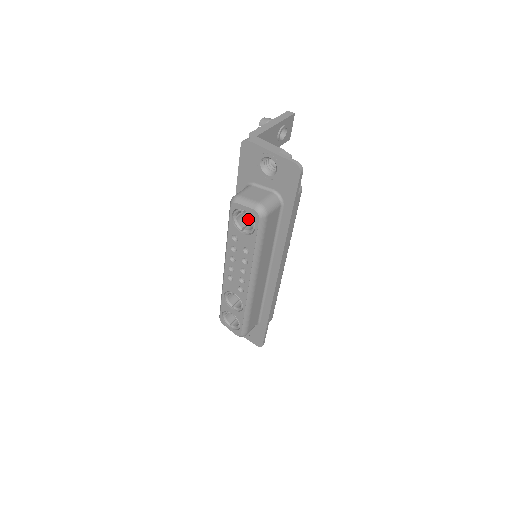
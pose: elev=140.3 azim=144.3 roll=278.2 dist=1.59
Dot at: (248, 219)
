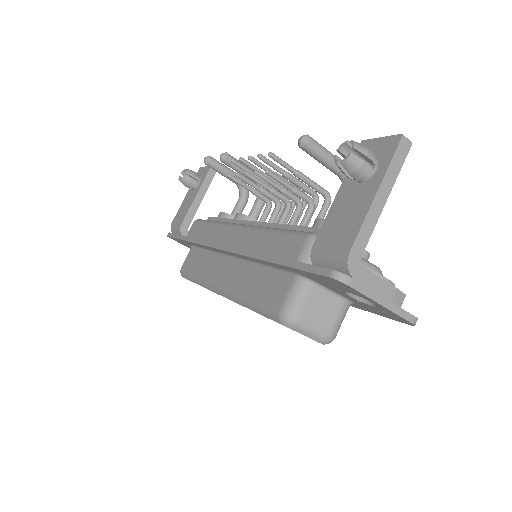
Dot at: occluded
